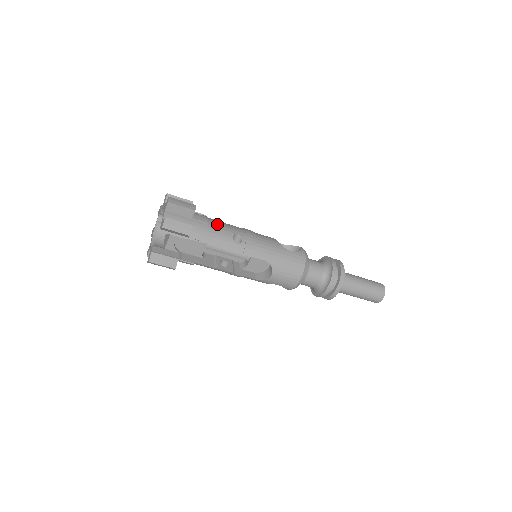
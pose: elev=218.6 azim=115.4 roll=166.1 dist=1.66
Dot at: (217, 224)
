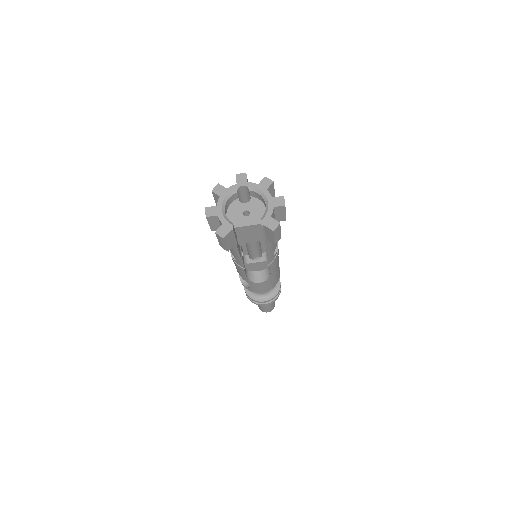
Dot at: occluded
